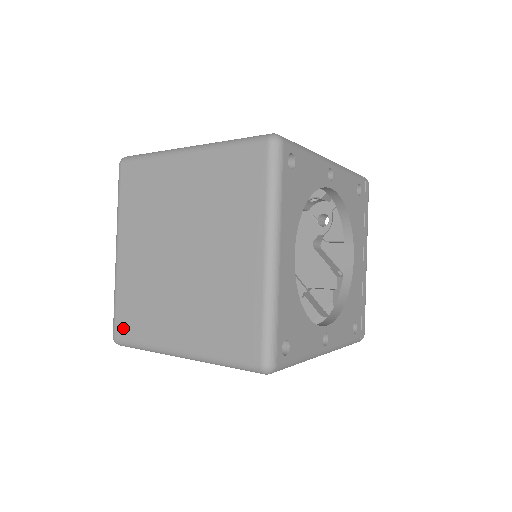
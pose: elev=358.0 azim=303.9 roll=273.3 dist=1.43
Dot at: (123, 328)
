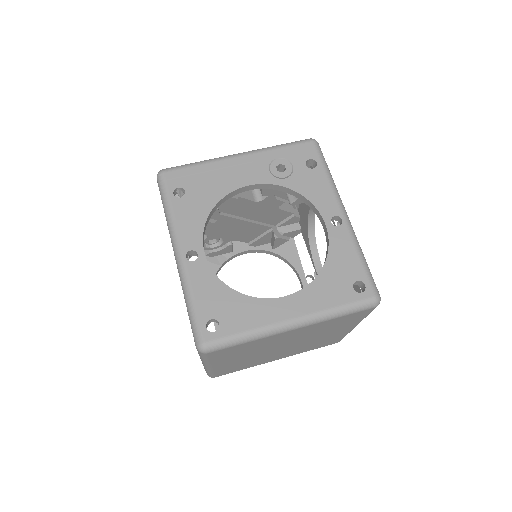
Dot at: occluded
